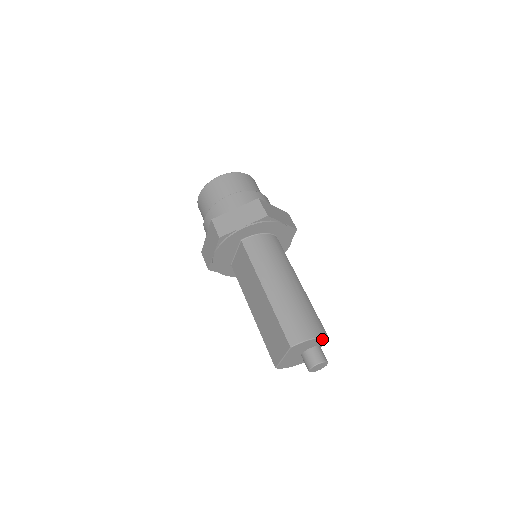
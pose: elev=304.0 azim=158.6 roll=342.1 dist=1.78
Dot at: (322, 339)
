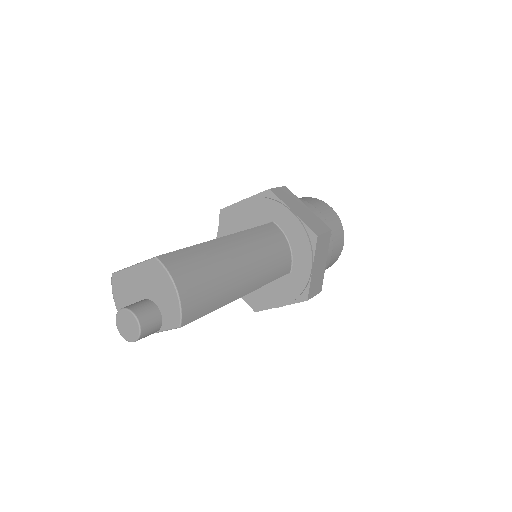
Dot at: (177, 313)
